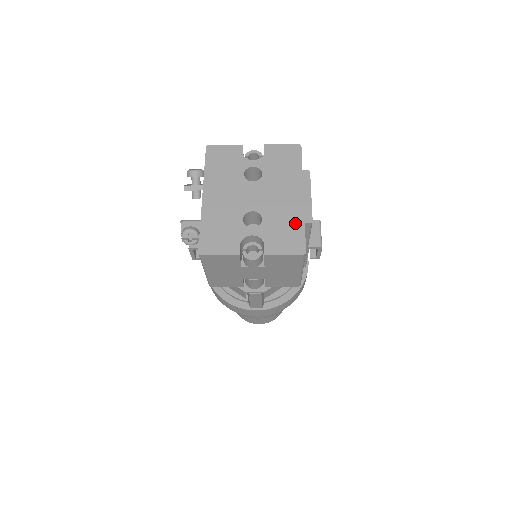
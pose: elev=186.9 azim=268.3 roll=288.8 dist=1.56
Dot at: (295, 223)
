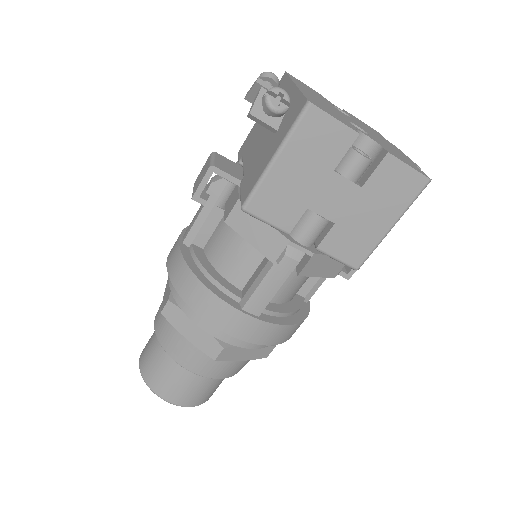
Dot at: (405, 158)
